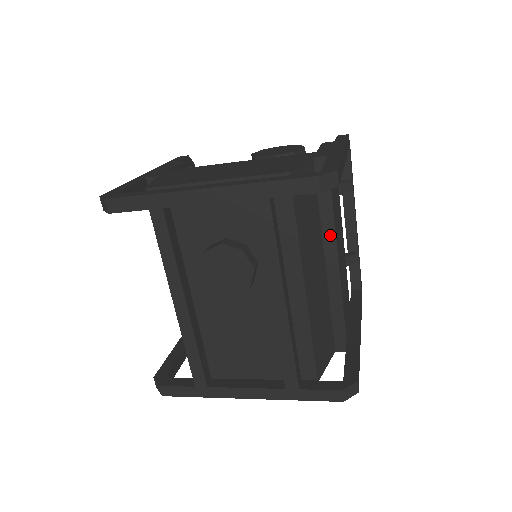
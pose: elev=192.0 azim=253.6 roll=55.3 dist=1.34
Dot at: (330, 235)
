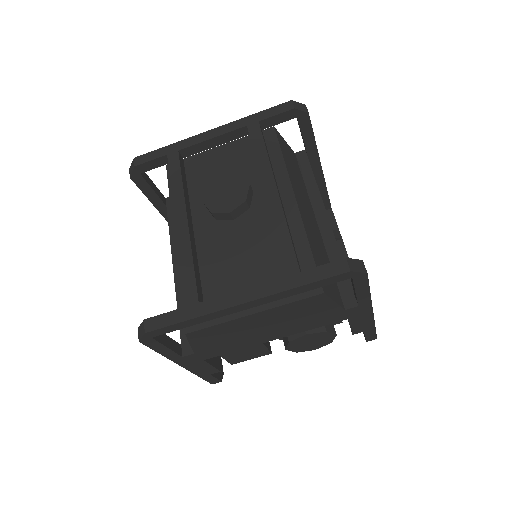
Dot at: (317, 200)
